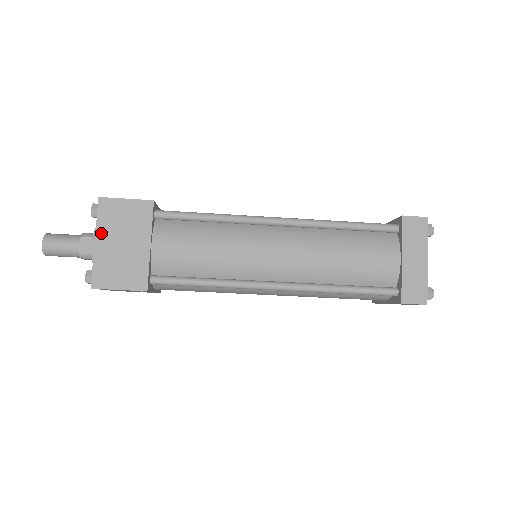
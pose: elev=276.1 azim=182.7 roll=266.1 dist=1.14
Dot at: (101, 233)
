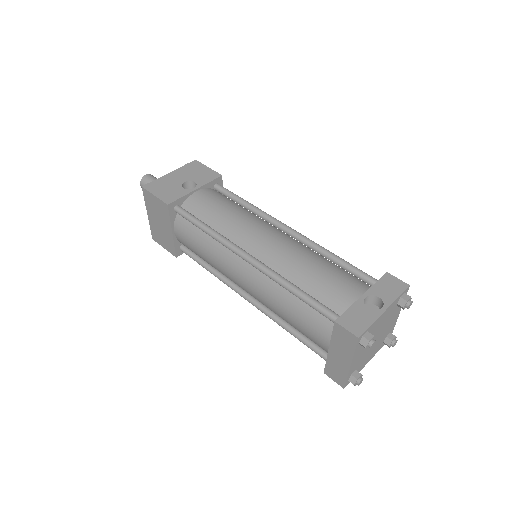
Dot at: (149, 210)
